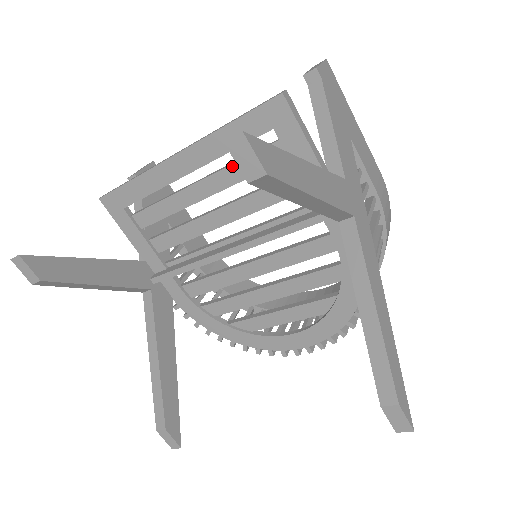
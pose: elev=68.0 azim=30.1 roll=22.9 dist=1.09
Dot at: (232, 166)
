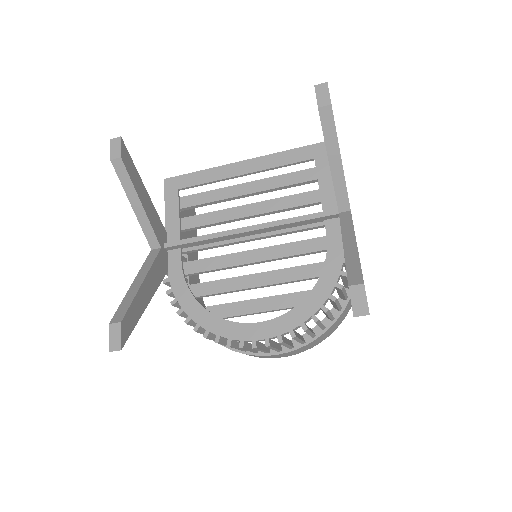
Dot at: (276, 177)
